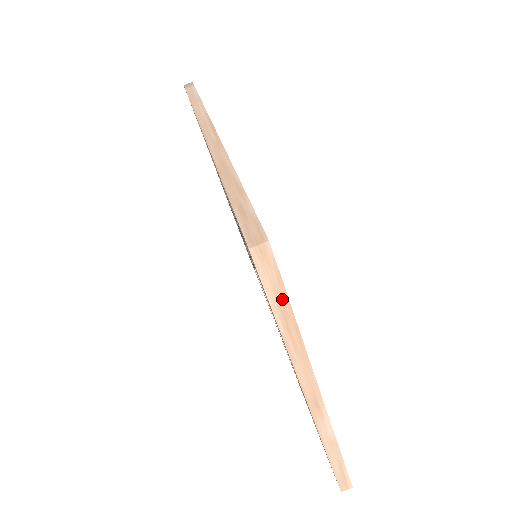
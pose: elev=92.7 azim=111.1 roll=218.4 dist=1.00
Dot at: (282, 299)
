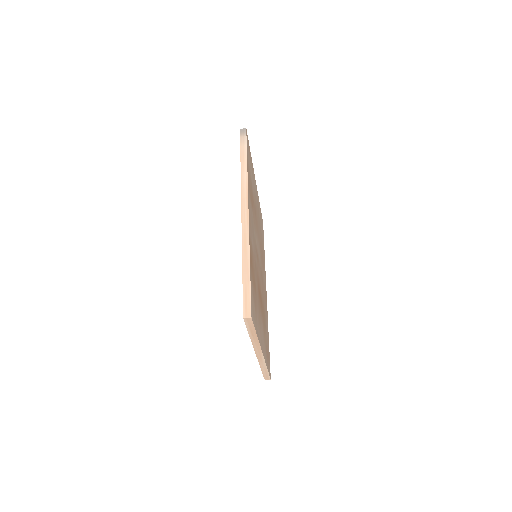
Dot at: (253, 330)
